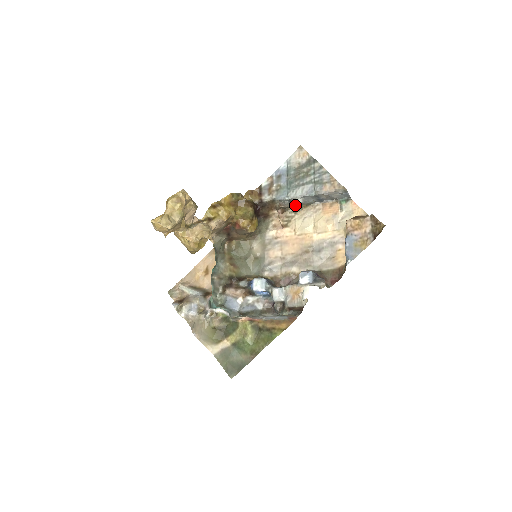
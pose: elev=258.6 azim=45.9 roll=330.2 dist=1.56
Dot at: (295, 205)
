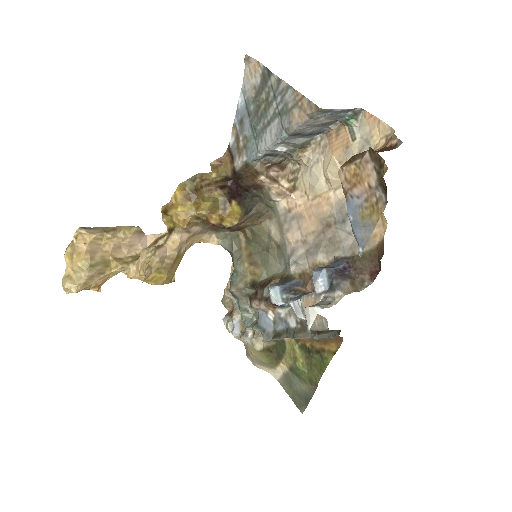
Dot at: (286, 155)
